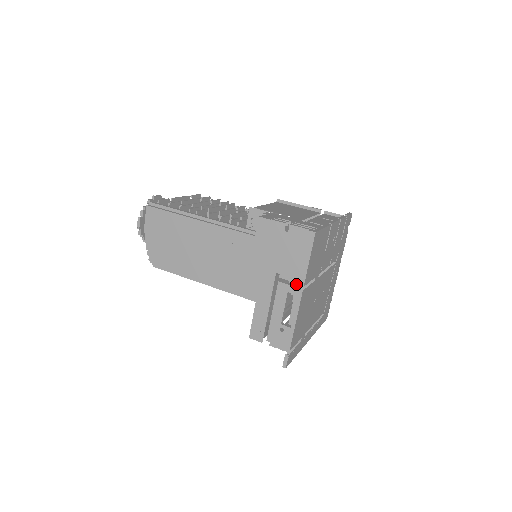
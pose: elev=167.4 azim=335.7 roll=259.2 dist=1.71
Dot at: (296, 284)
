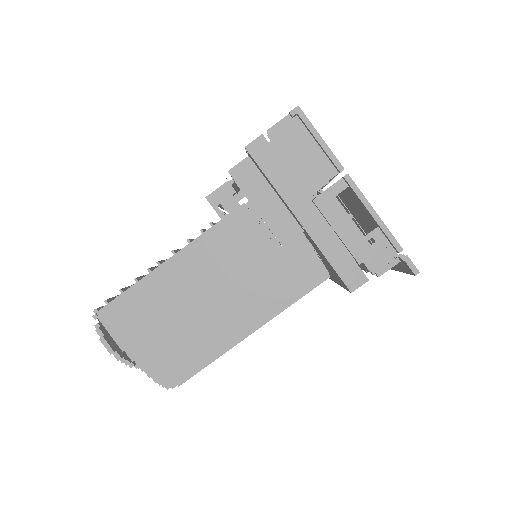
Dot at: occluded
